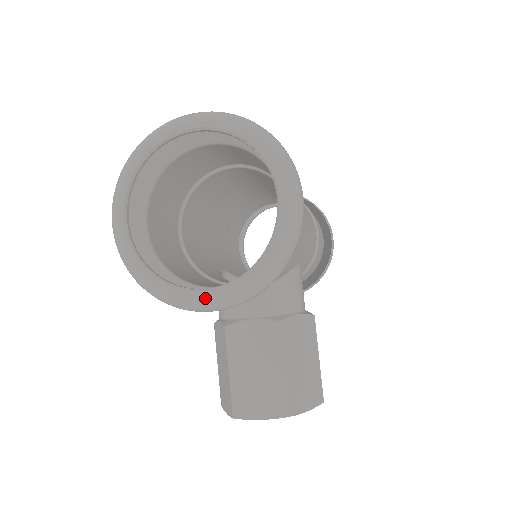
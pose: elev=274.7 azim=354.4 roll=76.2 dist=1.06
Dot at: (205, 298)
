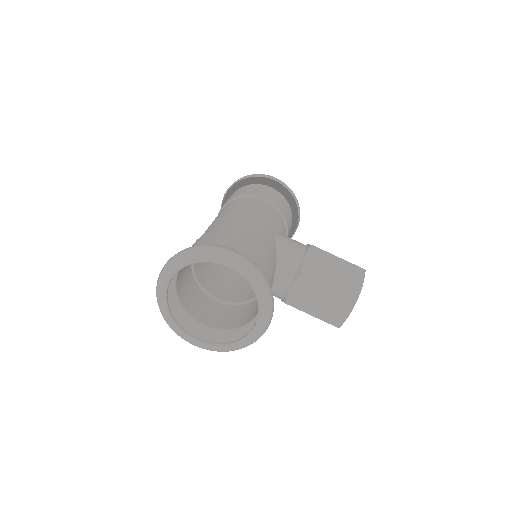
Dot at: (259, 328)
